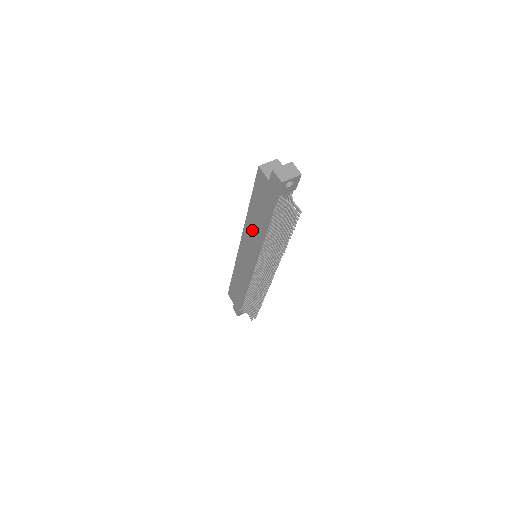
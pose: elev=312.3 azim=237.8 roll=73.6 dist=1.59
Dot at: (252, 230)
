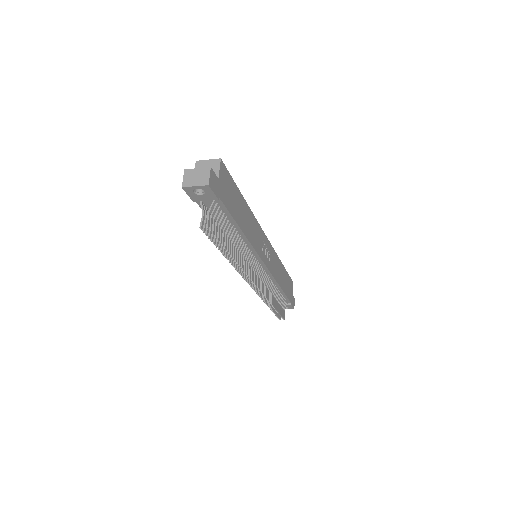
Dot at: occluded
